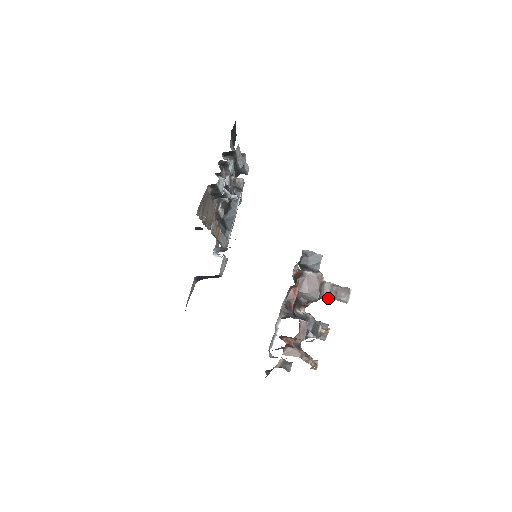
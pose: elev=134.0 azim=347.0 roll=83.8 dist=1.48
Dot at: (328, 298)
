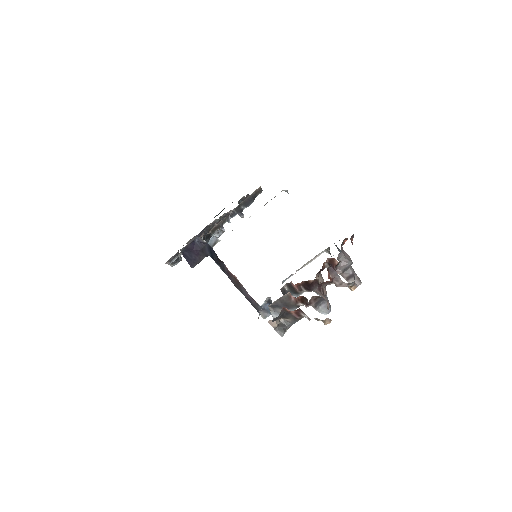
Dot at: (352, 272)
